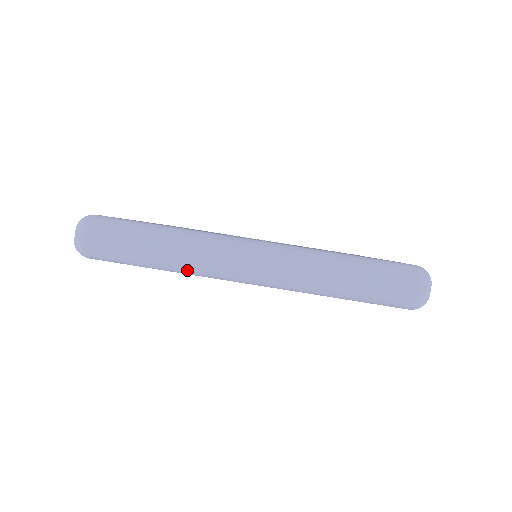
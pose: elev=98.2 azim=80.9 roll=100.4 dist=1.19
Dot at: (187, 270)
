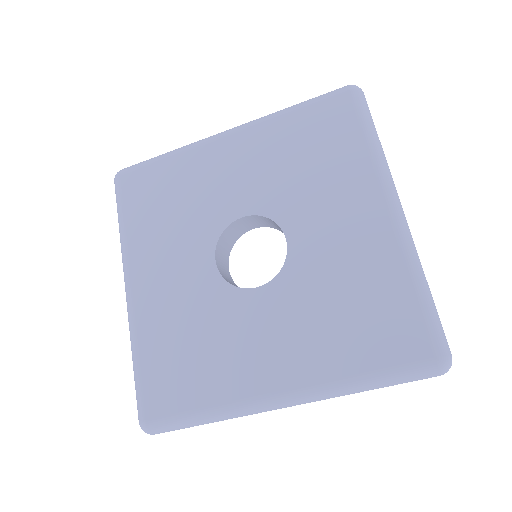
Dot at: occluded
